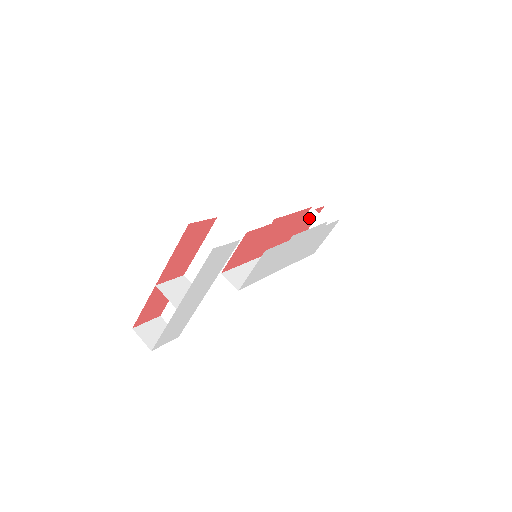
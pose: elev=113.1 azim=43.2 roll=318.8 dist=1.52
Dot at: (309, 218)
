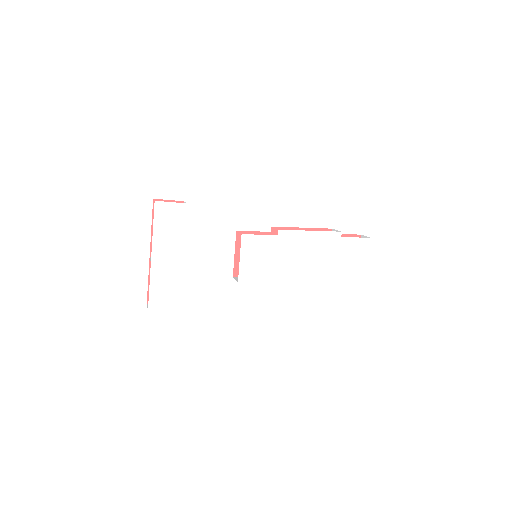
Dot at: occluded
